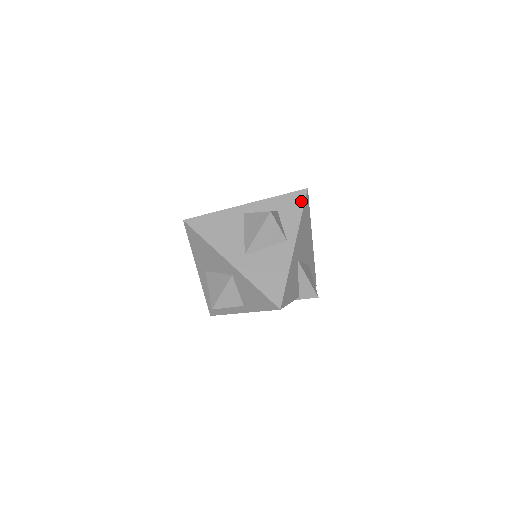
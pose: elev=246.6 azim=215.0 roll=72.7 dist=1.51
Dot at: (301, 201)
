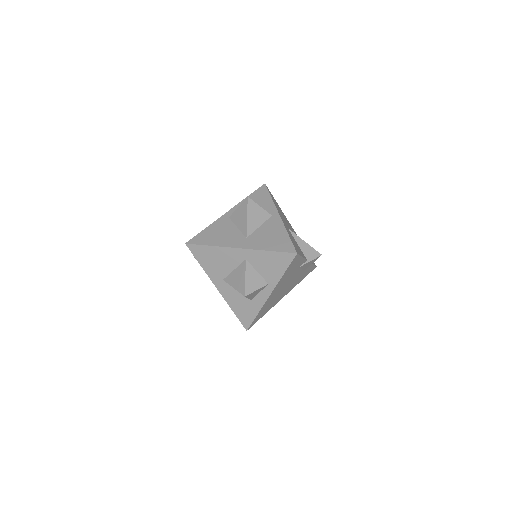
Dot at: (265, 192)
